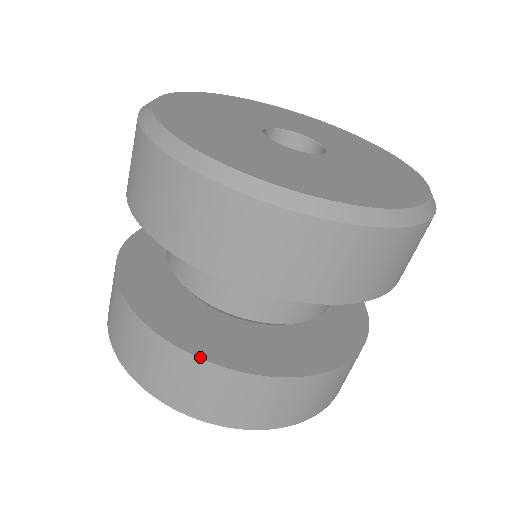
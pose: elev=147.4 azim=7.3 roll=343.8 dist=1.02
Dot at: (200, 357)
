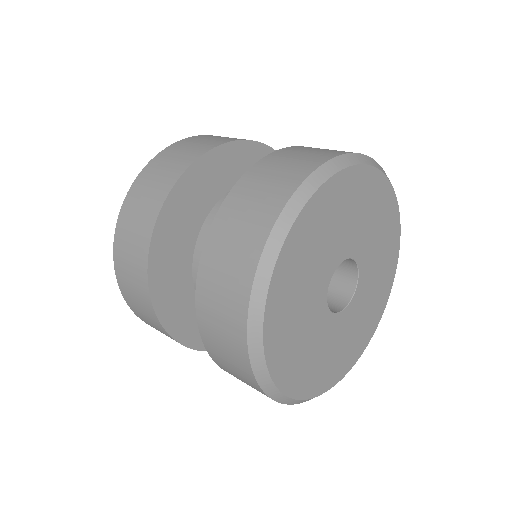
Dot at: (155, 309)
